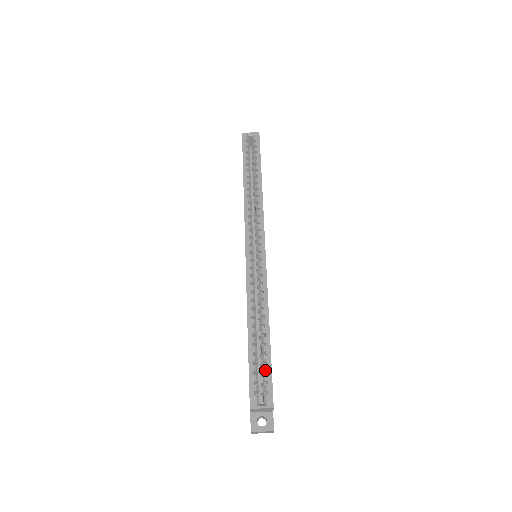
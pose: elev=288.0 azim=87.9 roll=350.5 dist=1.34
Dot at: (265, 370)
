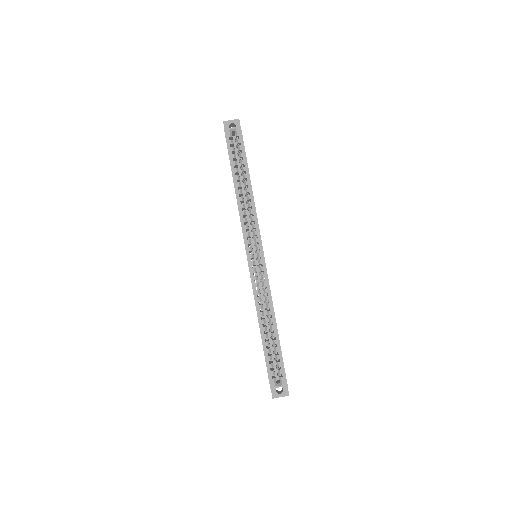
Dot at: occluded
